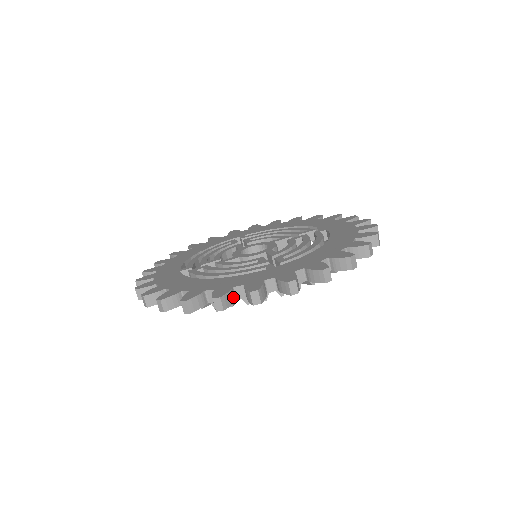
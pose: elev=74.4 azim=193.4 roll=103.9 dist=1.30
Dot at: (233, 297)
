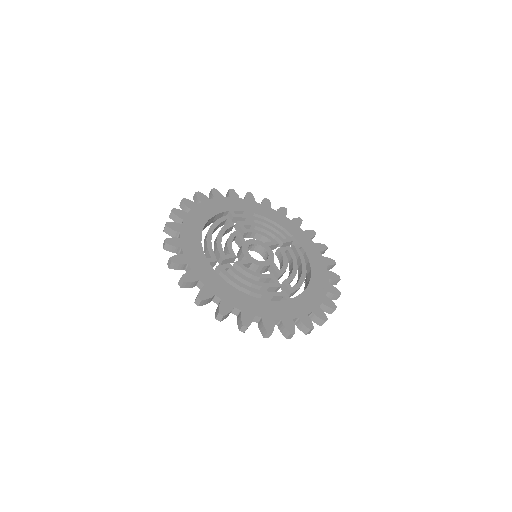
Dot at: occluded
